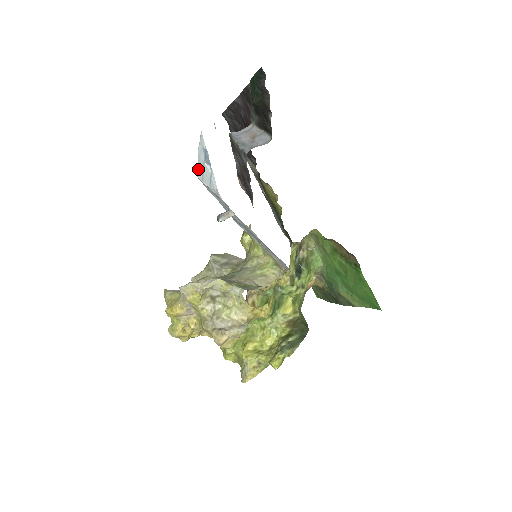
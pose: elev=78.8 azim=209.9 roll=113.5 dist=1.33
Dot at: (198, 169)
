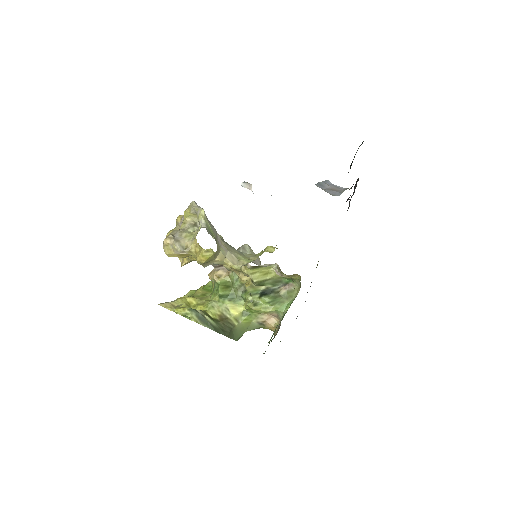
Dot at: occluded
